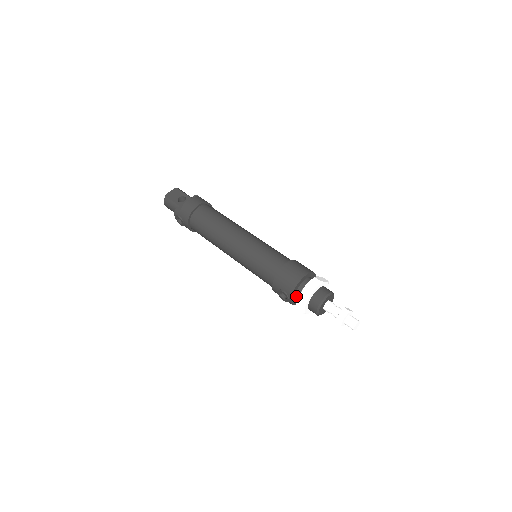
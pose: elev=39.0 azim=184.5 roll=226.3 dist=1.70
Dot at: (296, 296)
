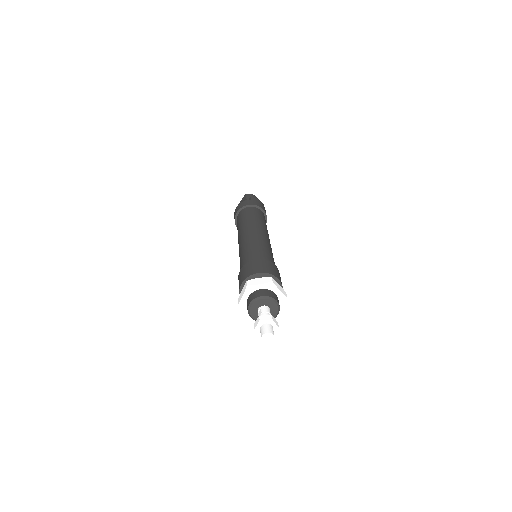
Dot at: occluded
